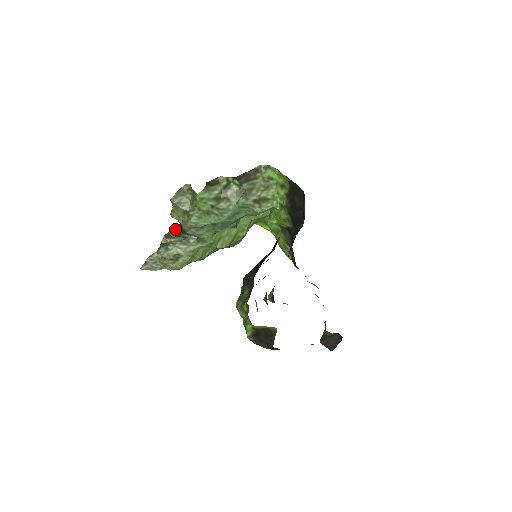
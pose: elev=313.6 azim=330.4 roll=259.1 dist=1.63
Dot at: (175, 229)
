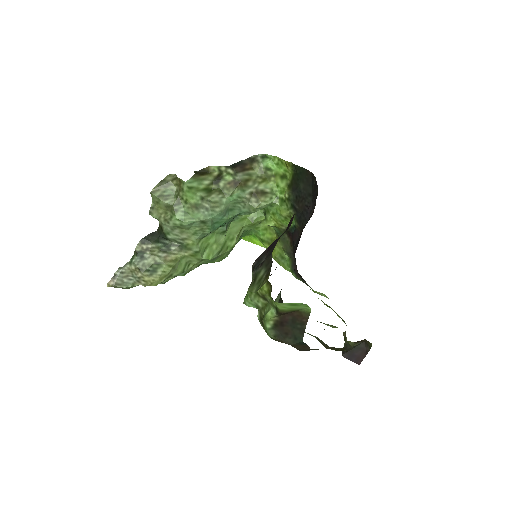
Dot at: (153, 233)
